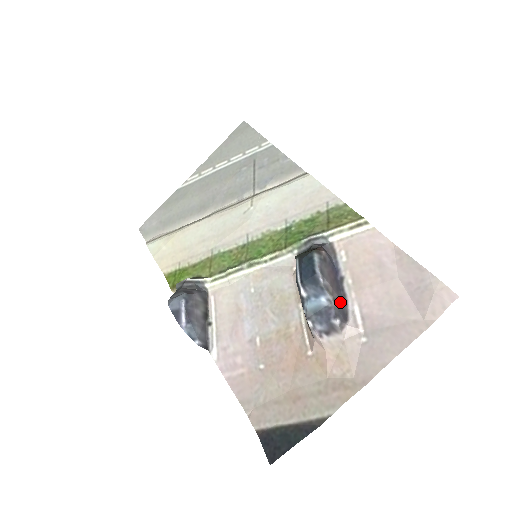
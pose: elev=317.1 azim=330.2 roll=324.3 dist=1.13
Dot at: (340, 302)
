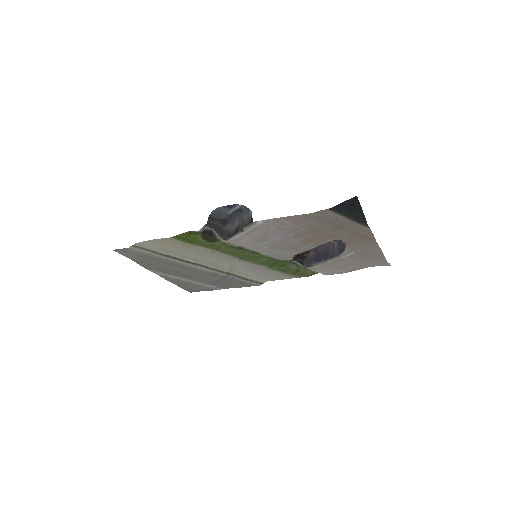
Dot at: (334, 251)
